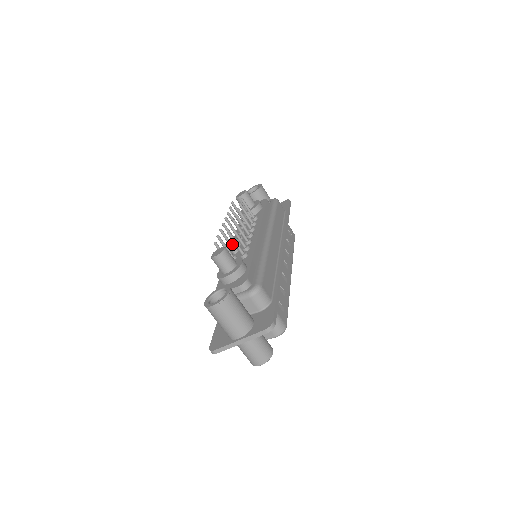
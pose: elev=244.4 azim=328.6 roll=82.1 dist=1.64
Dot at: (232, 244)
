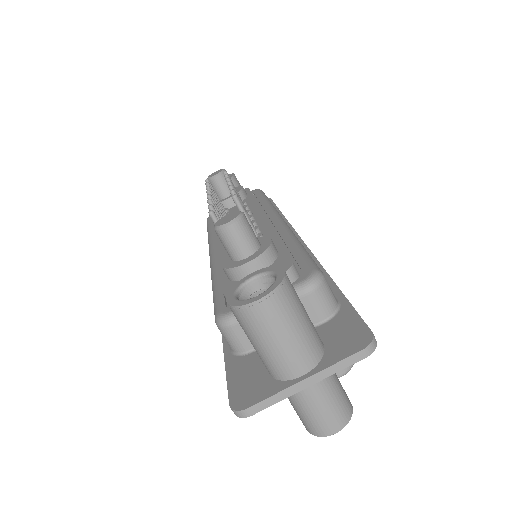
Dot at: occluded
